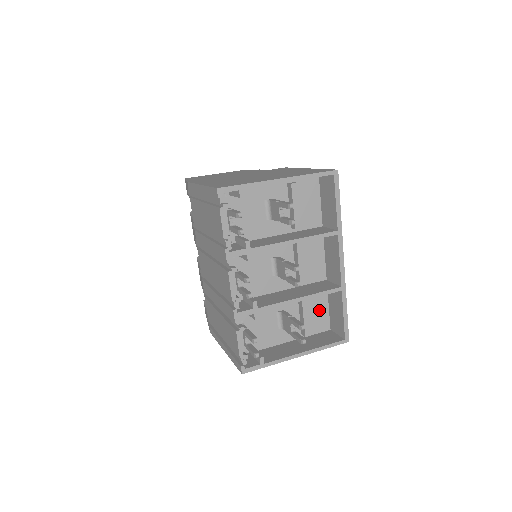
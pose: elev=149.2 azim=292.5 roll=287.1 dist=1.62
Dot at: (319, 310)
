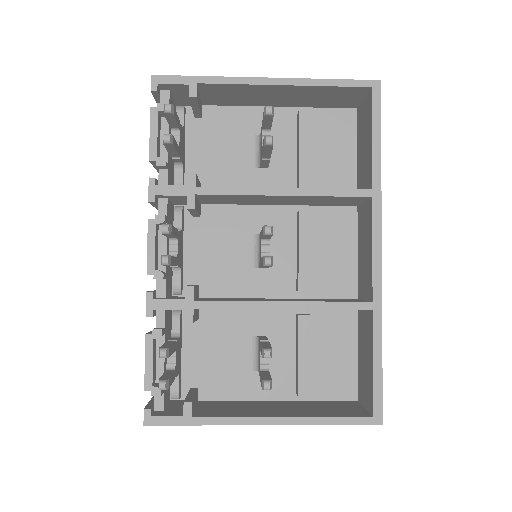
Dot at: (337, 355)
